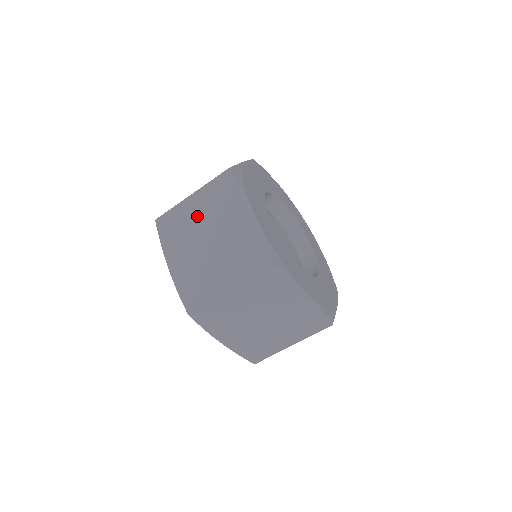
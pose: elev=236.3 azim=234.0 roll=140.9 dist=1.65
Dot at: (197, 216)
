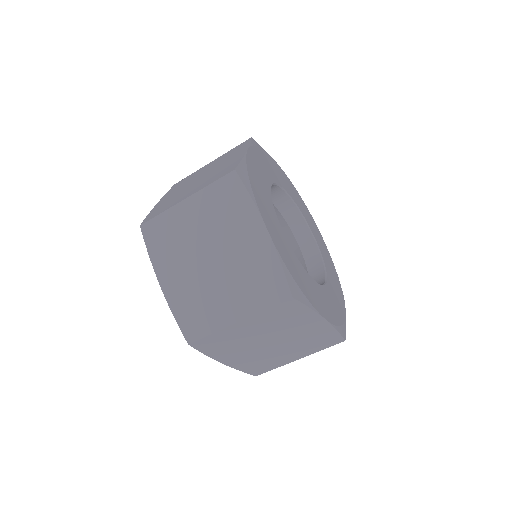
Dot at: (194, 227)
